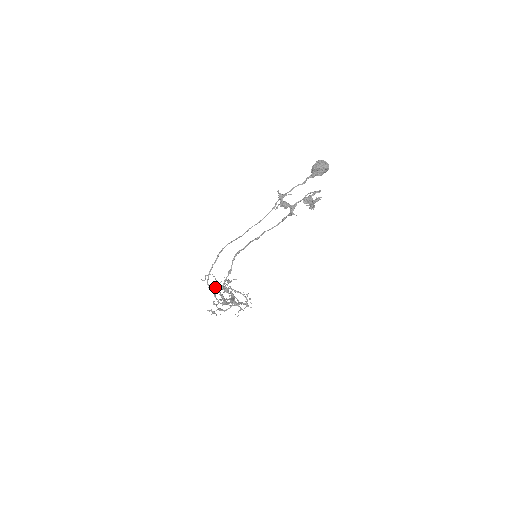
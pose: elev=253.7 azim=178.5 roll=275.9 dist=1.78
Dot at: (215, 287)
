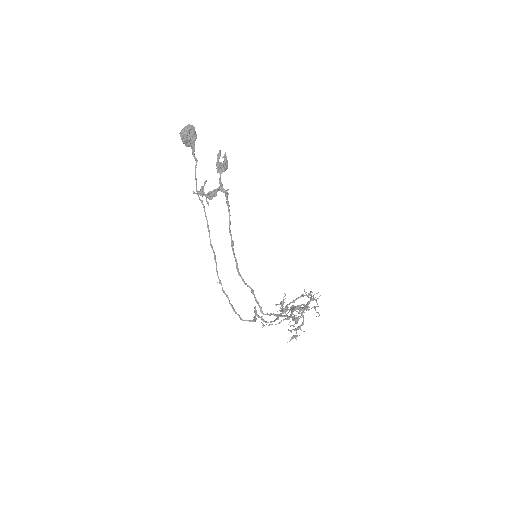
Dot at: (254, 316)
